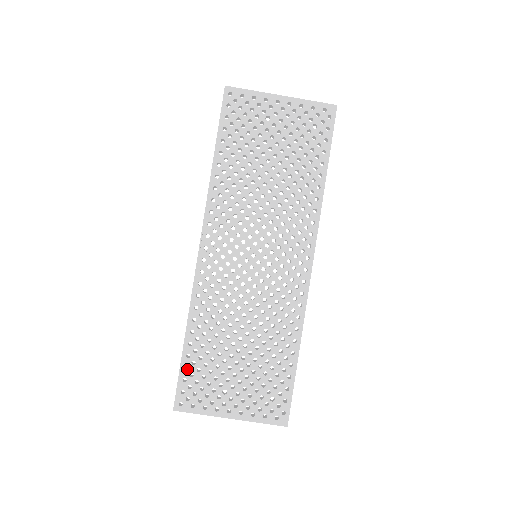
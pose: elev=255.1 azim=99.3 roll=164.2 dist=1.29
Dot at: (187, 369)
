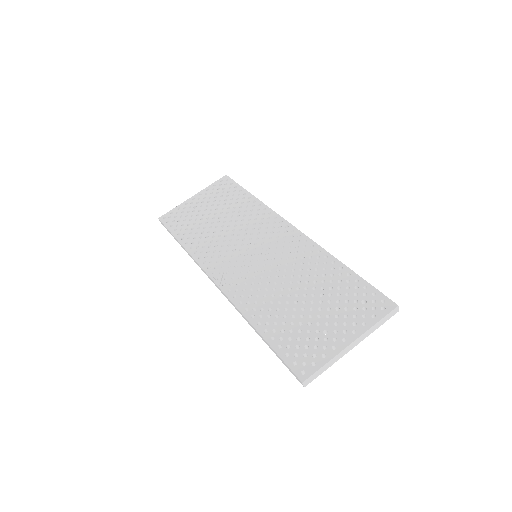
Dot at: (281, 348)
